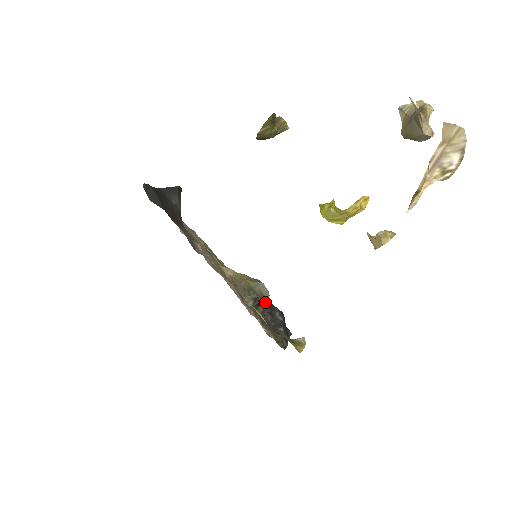
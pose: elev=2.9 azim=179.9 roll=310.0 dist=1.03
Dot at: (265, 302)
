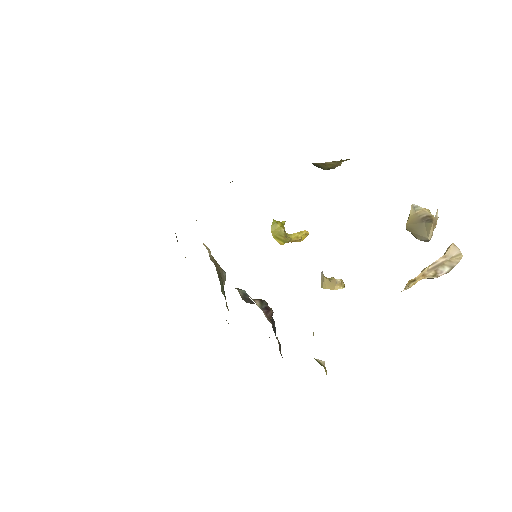
Dot at: (270, 308)
